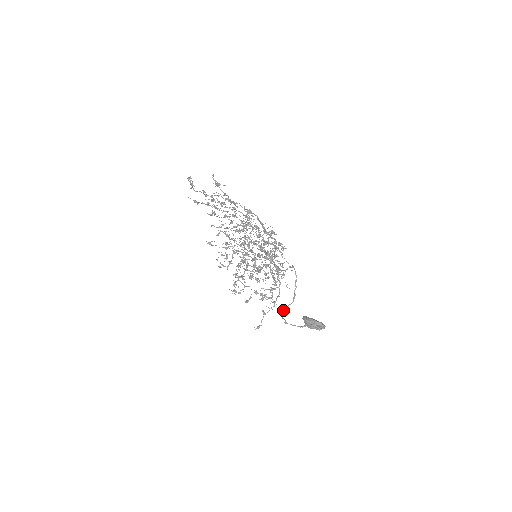
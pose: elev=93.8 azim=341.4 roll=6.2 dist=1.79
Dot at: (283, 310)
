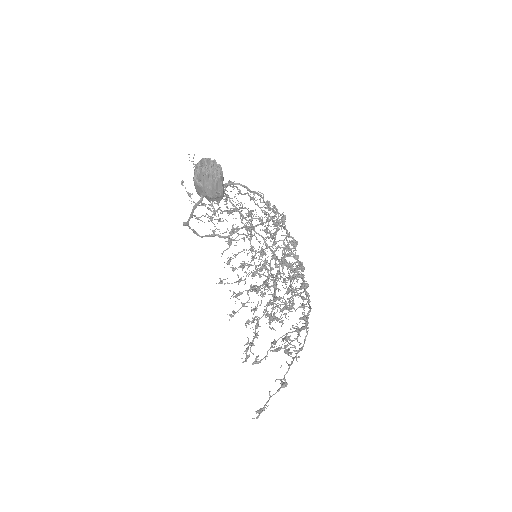
Dot at: (210, 235)
